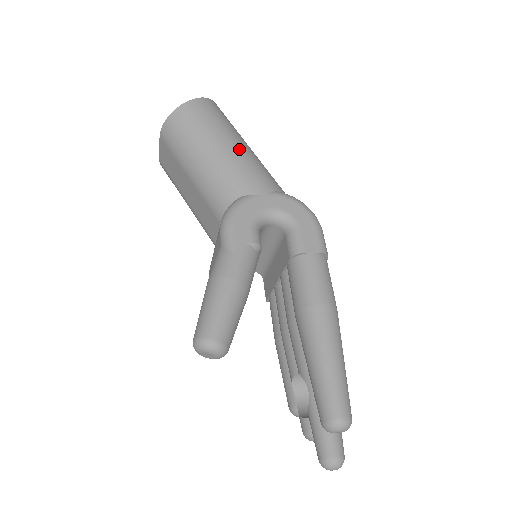
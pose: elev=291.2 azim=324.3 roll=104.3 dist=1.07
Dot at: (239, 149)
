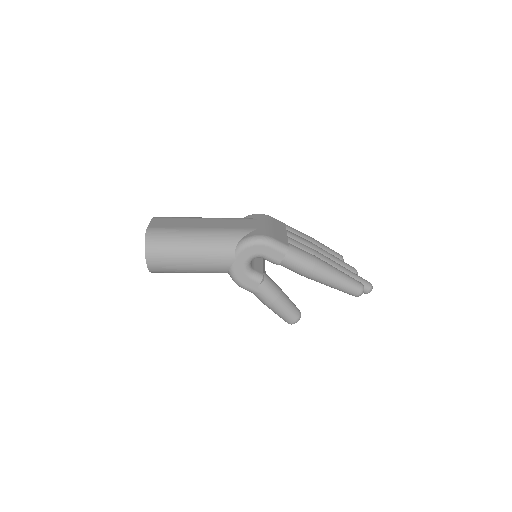
Dot at: (196, 254)
